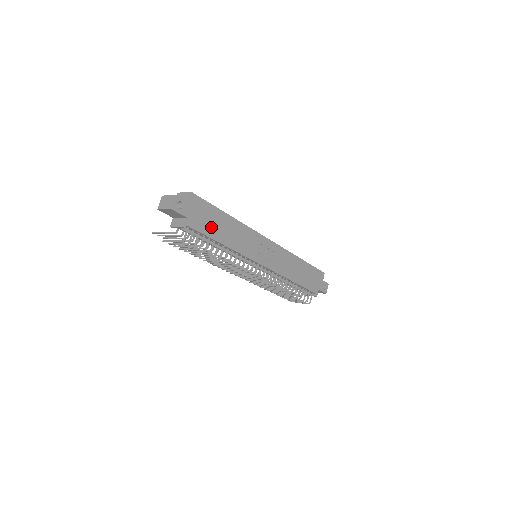
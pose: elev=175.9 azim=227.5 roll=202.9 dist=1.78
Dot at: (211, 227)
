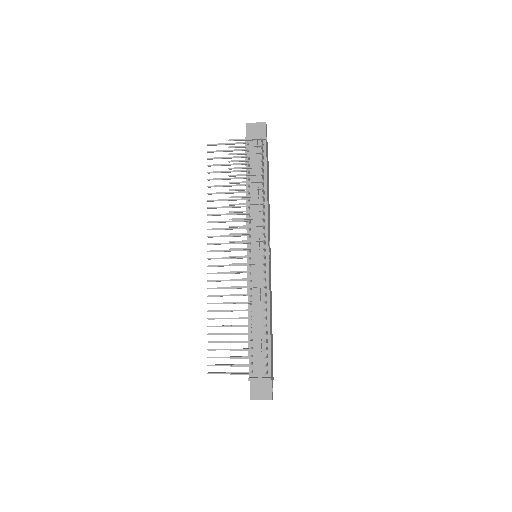
Dot at: (267, 171)
